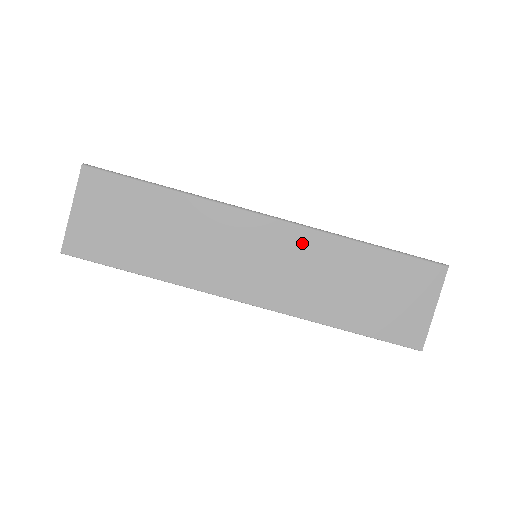
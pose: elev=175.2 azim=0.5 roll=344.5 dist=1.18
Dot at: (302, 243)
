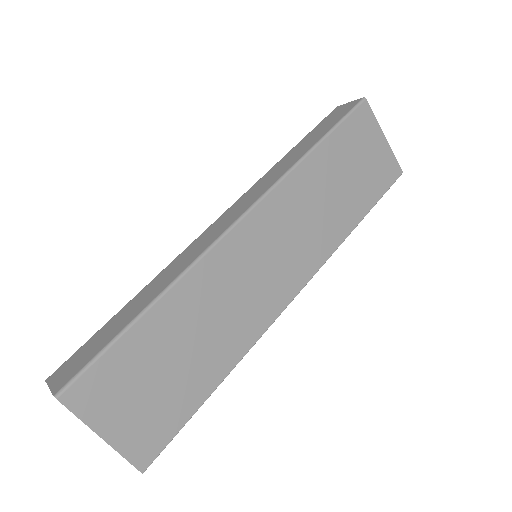
Dot at: (282, 204)
